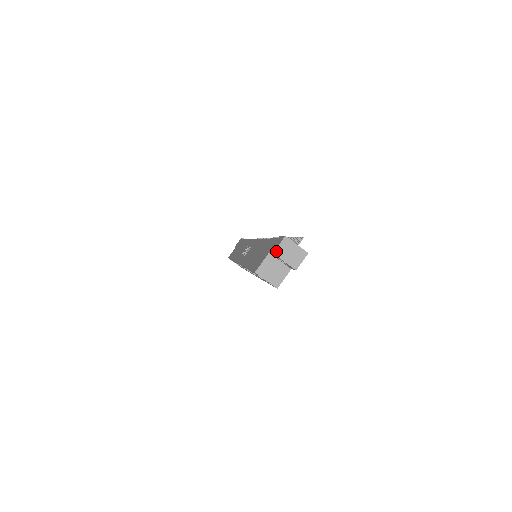
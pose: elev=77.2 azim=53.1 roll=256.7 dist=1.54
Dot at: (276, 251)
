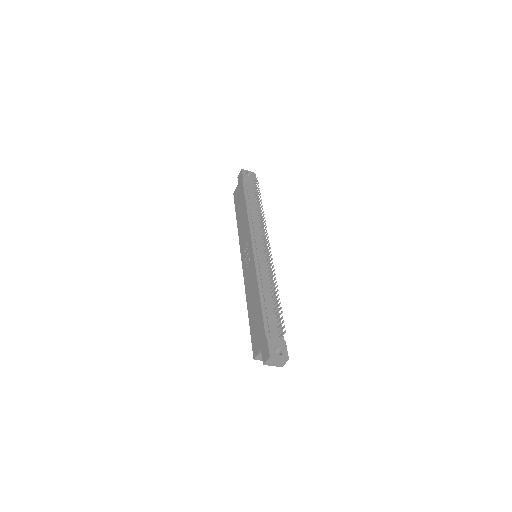
Dot at: (265, 364)
